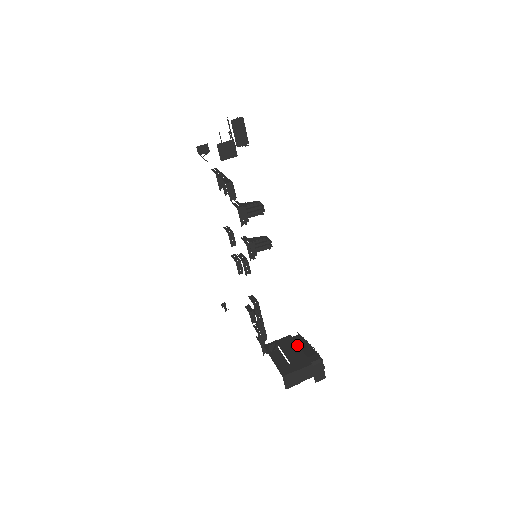
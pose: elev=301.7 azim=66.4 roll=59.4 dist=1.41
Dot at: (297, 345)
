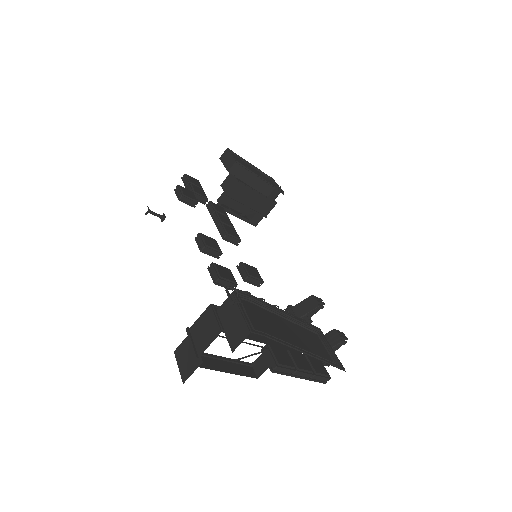
Dot at: (252, 191)
